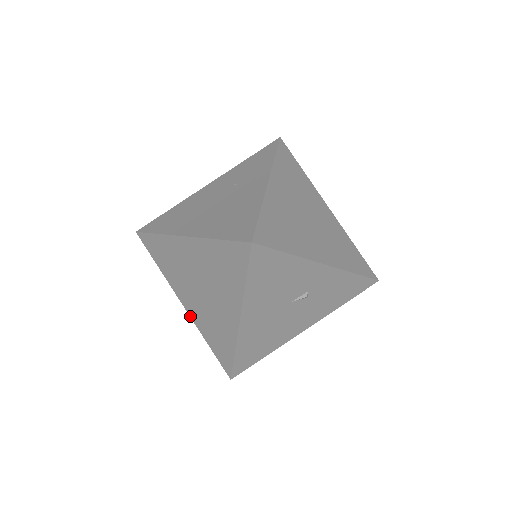
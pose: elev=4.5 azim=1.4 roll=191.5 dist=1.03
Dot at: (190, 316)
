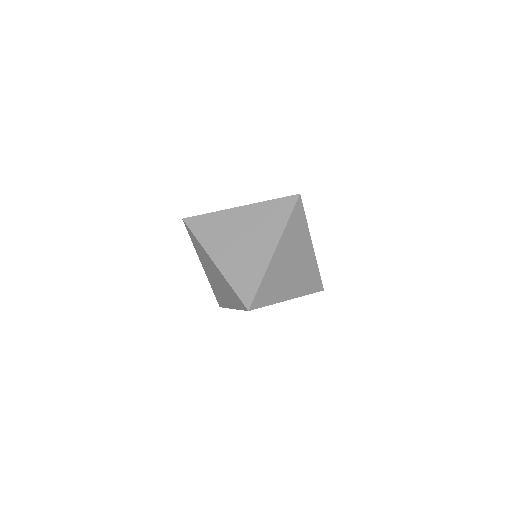
Dot at: (205, 273)
